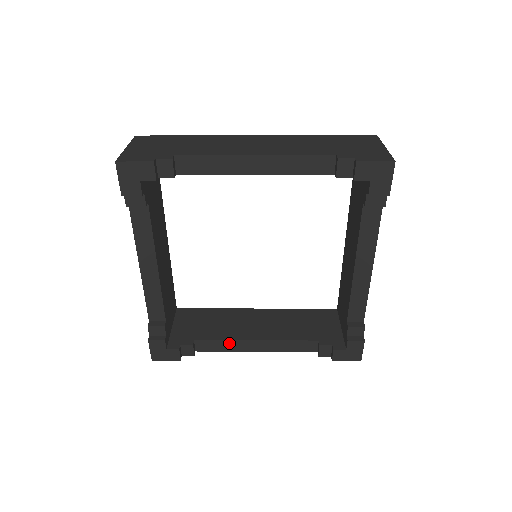
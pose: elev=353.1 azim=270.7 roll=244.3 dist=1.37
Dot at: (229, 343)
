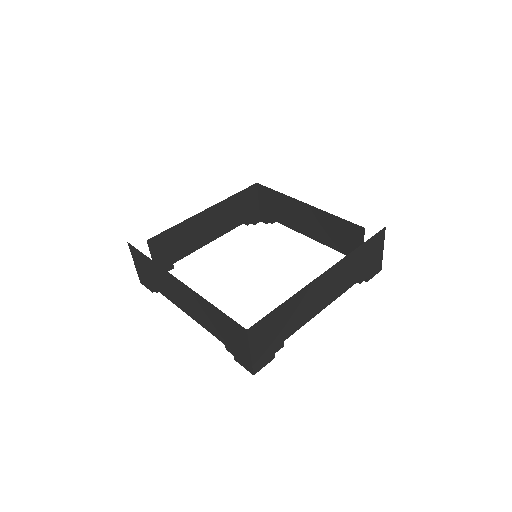
Dot at: (194, 250)
